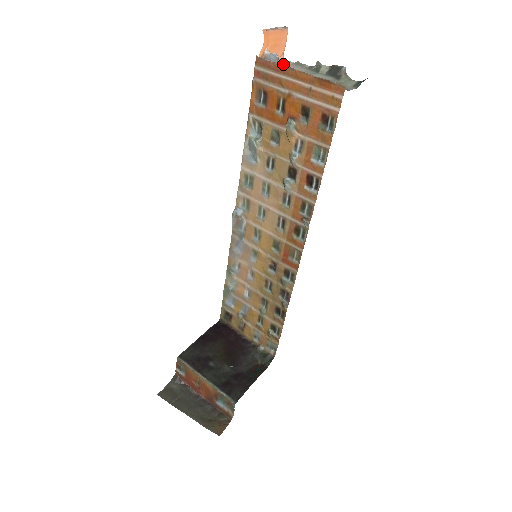
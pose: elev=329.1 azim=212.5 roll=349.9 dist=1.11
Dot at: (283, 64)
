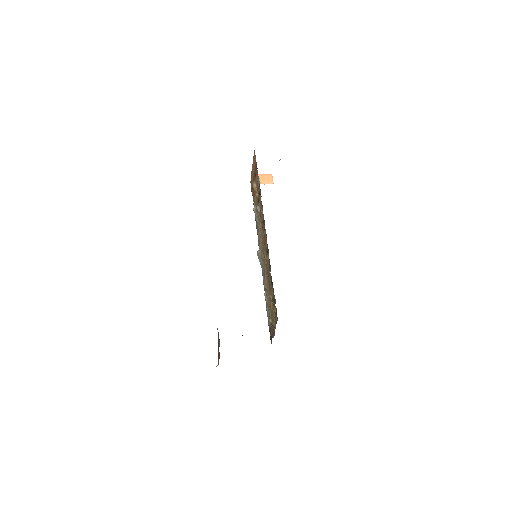
Dot at: occluded
